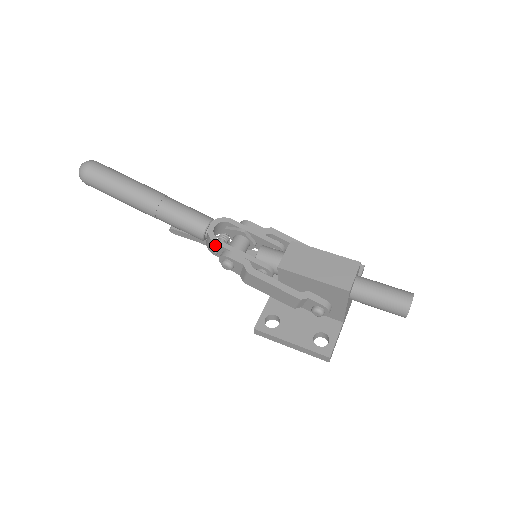
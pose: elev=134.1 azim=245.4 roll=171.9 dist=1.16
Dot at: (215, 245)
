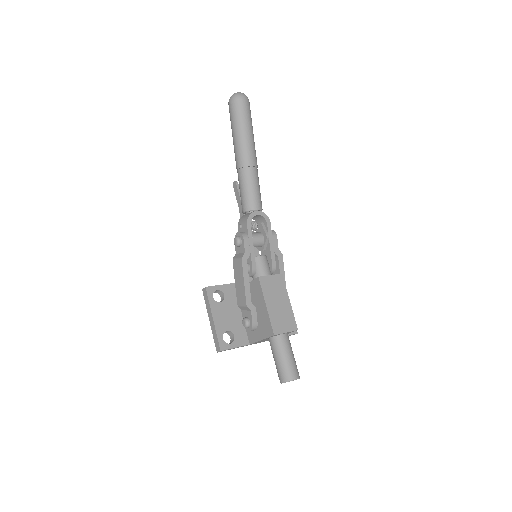
Dot at: (246, 224)
